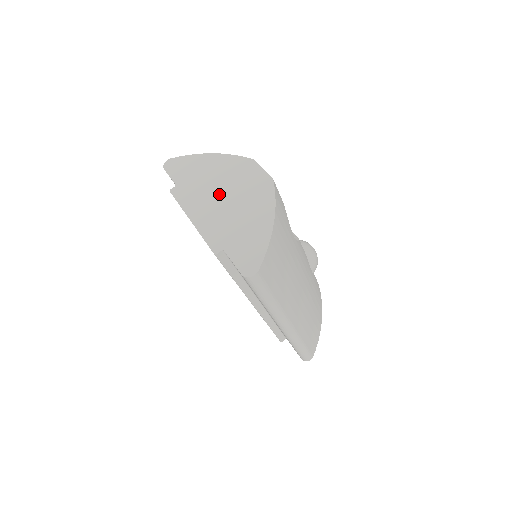
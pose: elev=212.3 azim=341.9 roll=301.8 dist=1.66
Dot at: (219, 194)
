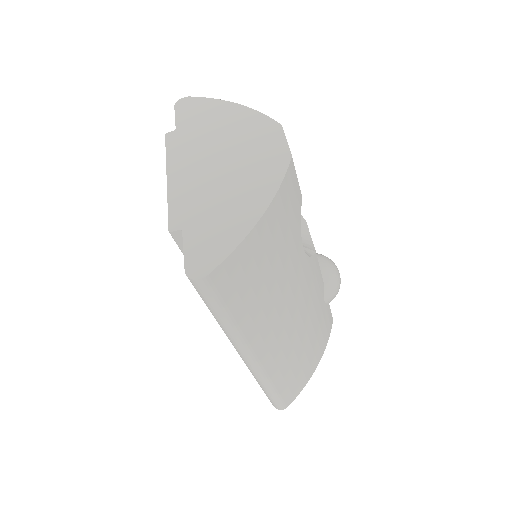
Dot at: (217, 155)
